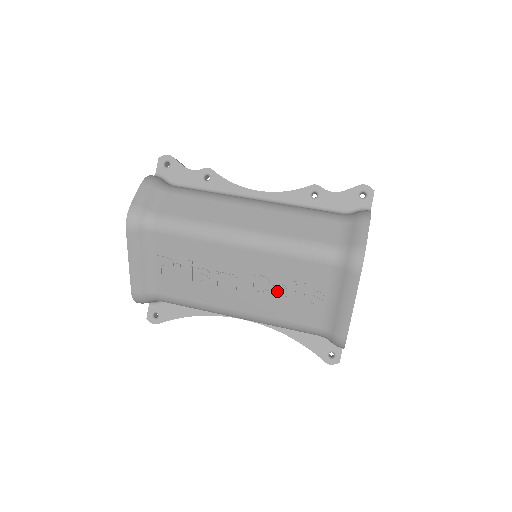
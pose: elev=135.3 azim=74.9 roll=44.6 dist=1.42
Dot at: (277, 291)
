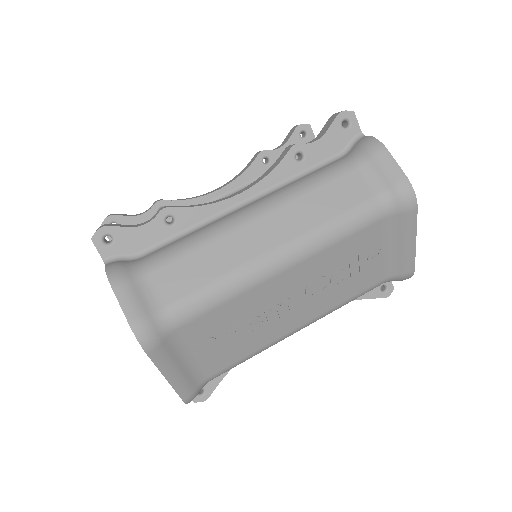
Dot at: (336, 280)
